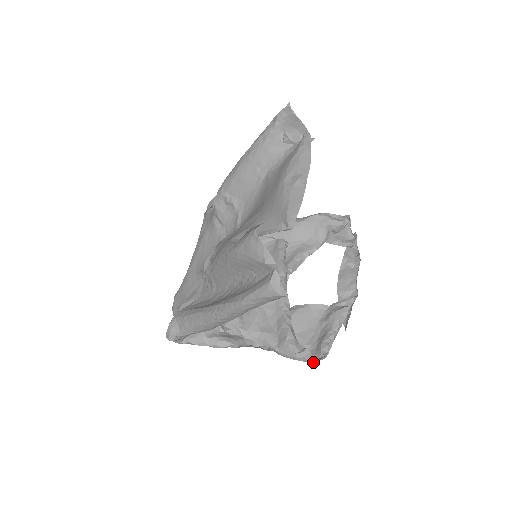
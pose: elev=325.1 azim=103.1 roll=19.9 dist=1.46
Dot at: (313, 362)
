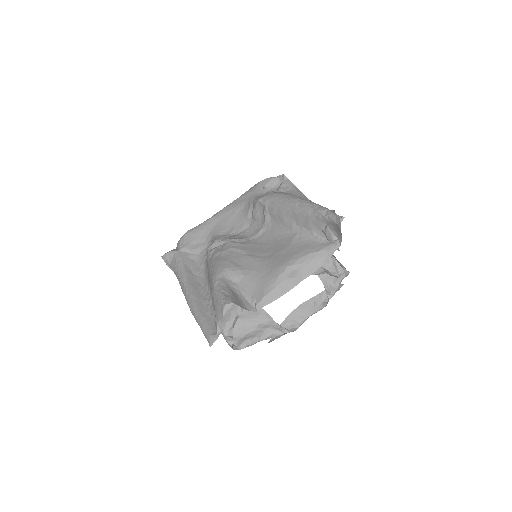
Dot at: occluded
